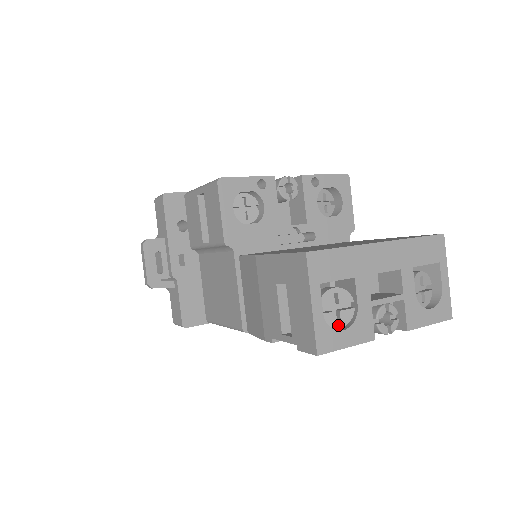
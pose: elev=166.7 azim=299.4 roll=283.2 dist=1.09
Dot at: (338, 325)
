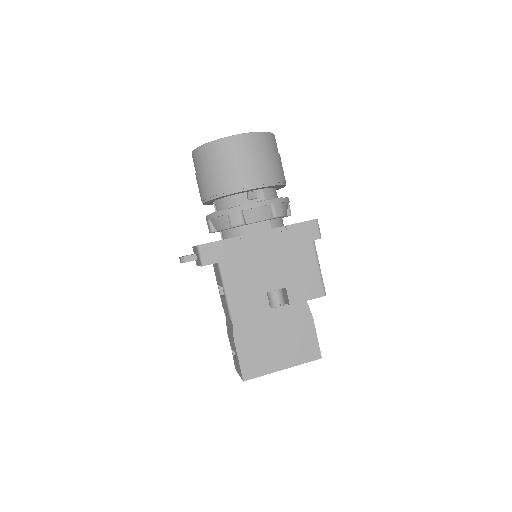
Dot at: occluded
